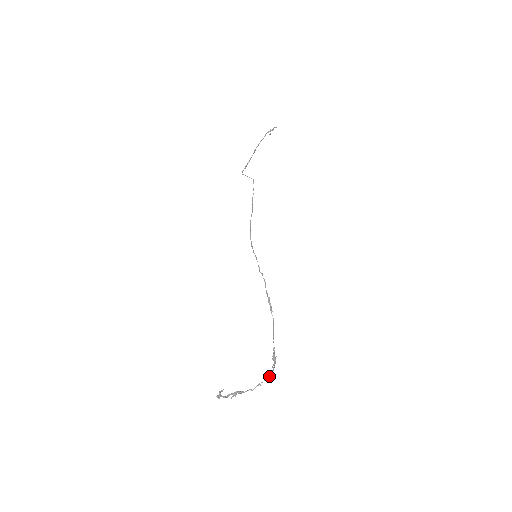
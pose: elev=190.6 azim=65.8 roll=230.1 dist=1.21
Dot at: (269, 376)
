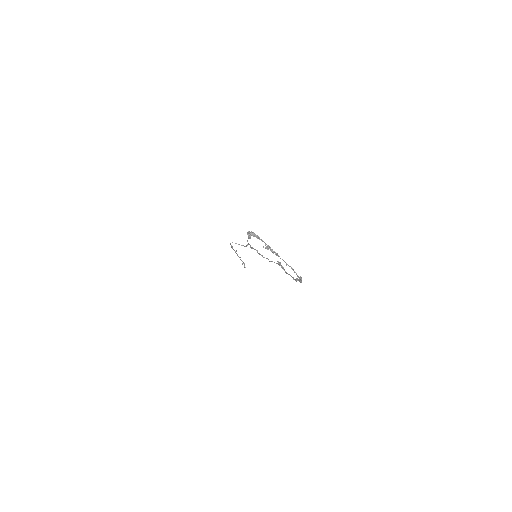
Dot at: (299, 277)
